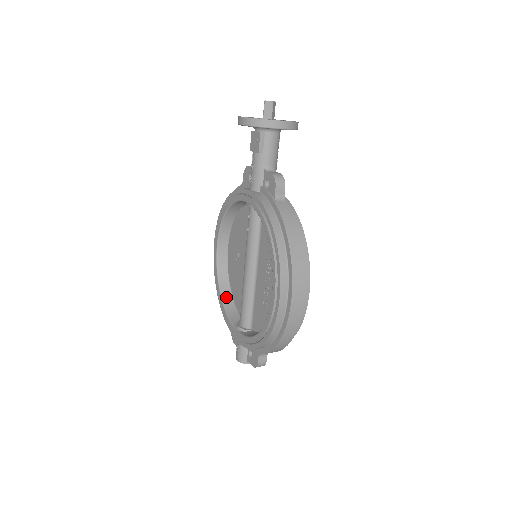
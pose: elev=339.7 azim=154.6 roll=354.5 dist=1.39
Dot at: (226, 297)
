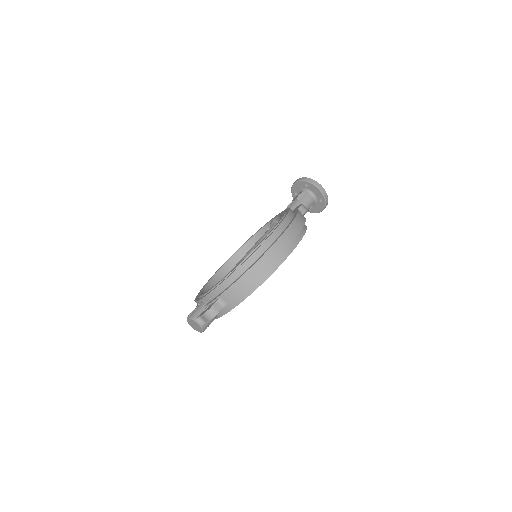
Dot at: occluded
